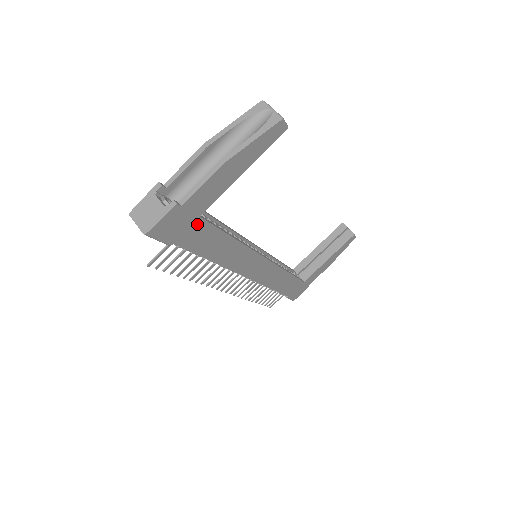
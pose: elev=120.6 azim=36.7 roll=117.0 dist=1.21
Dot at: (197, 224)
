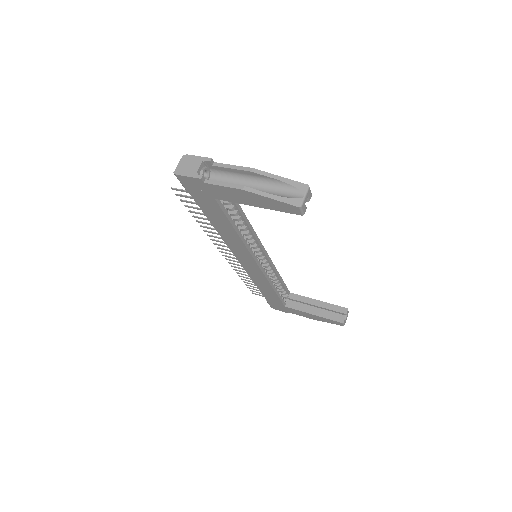
Dot at: (211, 200)
